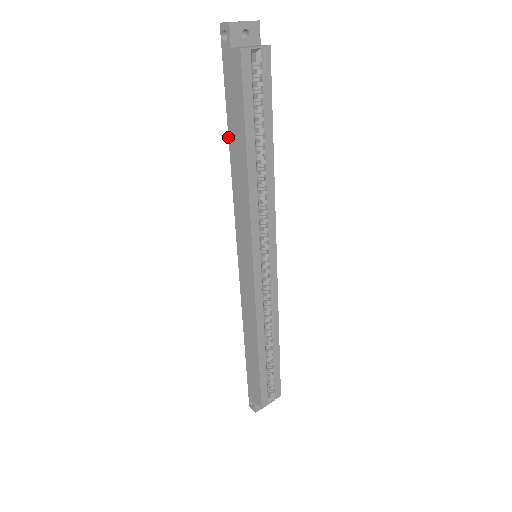
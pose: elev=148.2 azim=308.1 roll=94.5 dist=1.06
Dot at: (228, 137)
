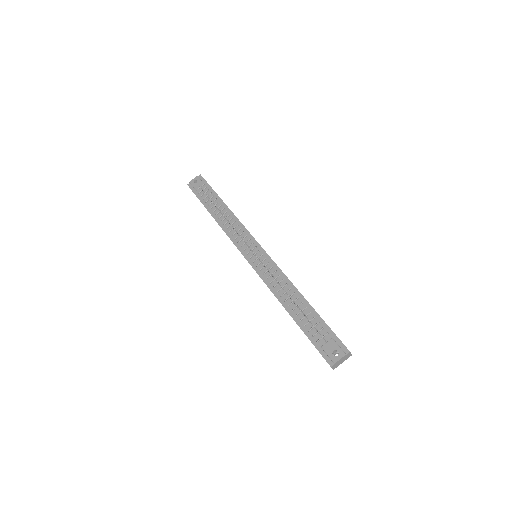
Dot at: occluded
